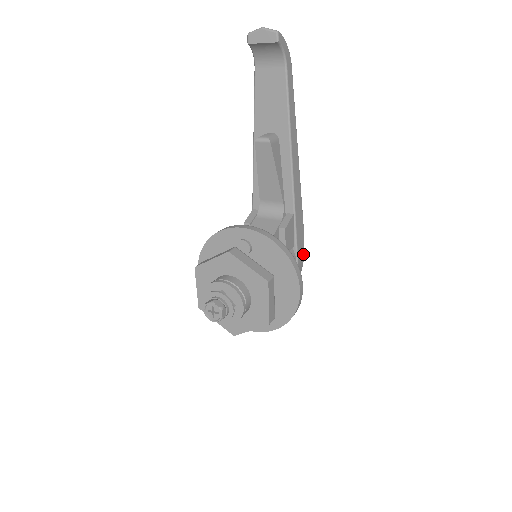
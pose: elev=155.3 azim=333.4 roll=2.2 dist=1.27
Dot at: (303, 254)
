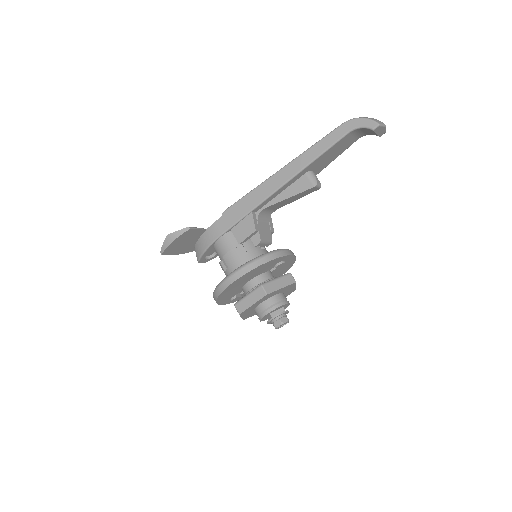
Dot at: occluded
